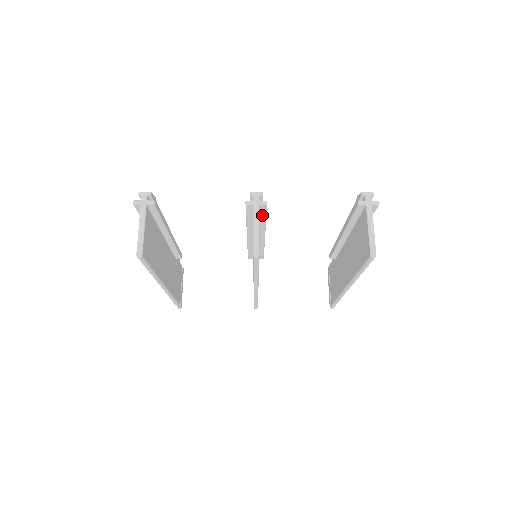
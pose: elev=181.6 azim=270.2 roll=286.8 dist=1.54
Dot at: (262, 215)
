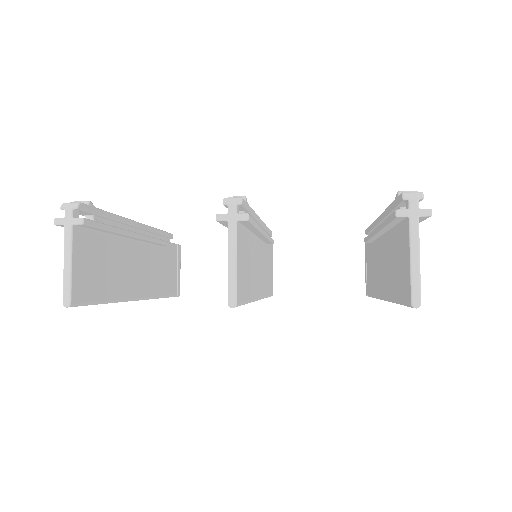
Dot at: (248, 225)
